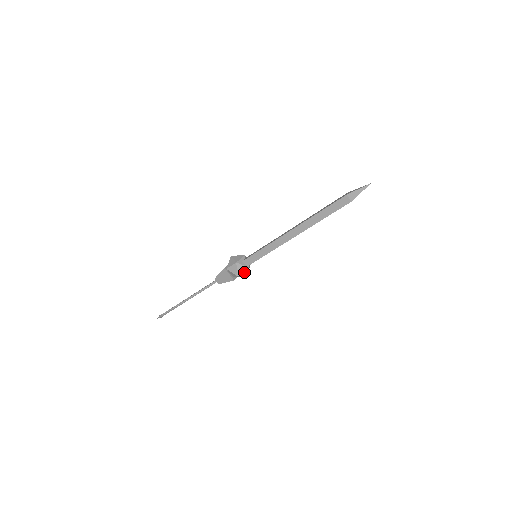
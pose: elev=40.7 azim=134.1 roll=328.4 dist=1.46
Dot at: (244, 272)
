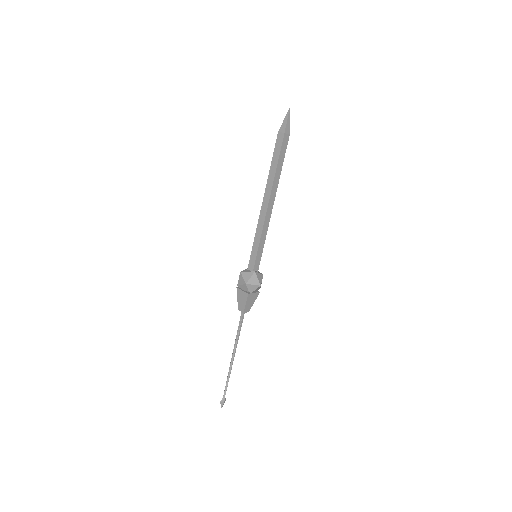
Dot at: (252, 278)
